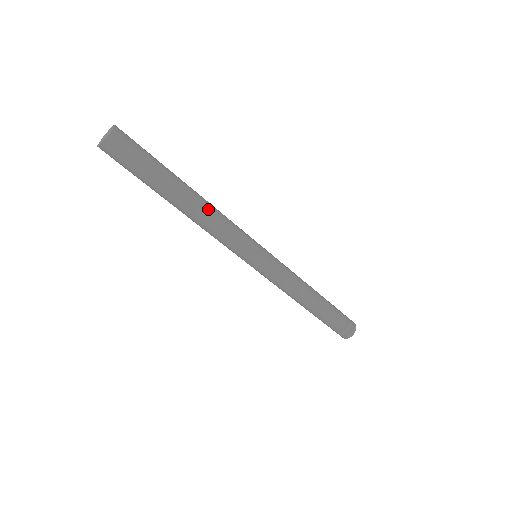
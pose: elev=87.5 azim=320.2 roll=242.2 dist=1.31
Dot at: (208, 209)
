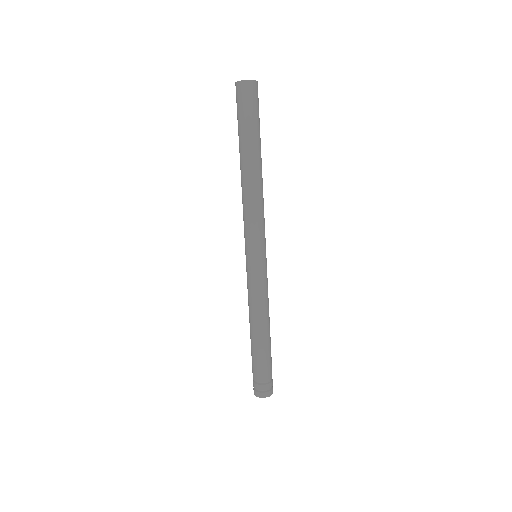
Dot at: (258, 186)
